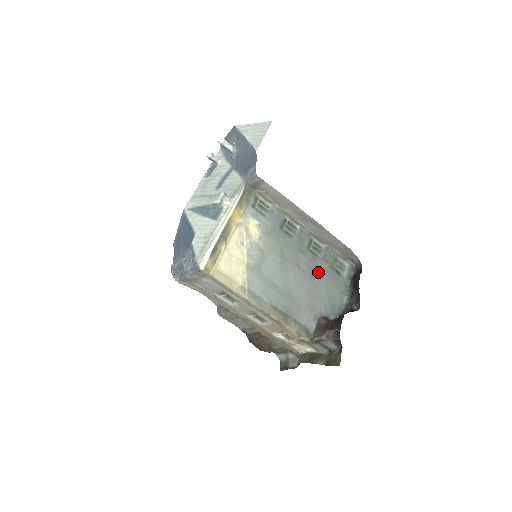
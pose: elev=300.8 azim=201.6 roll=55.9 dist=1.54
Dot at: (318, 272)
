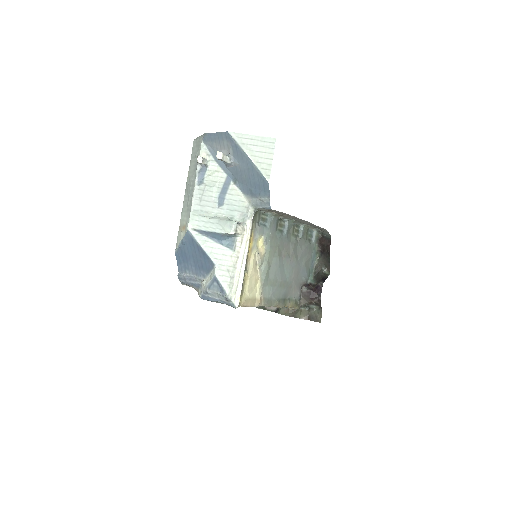
Dot at: (300, 251)
